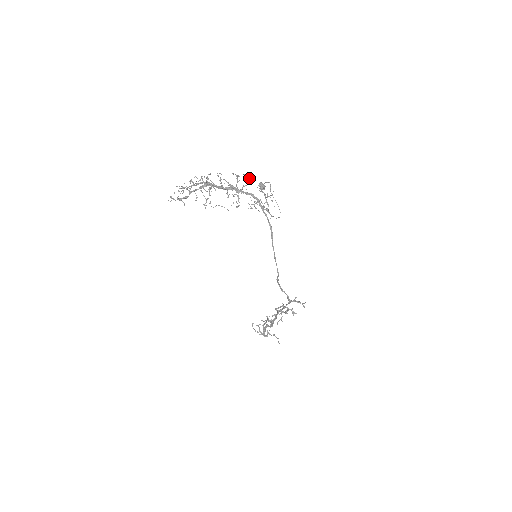
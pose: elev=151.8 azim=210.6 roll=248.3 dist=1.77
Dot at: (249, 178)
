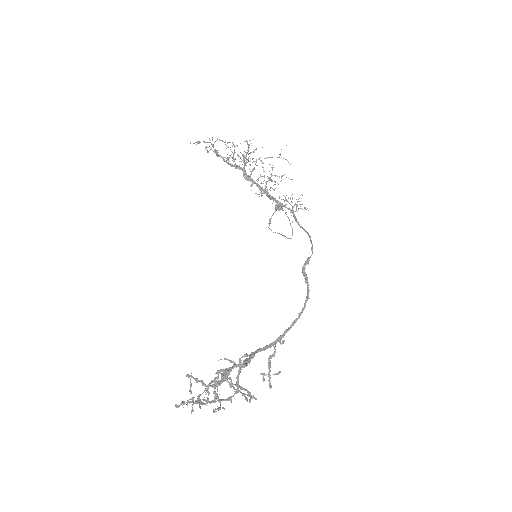
Dot at: (288, 178)
